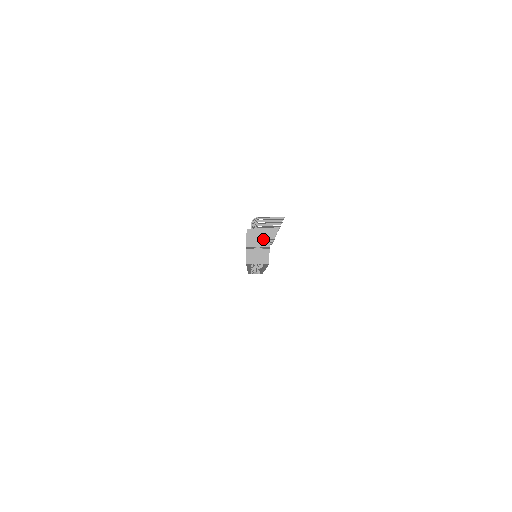
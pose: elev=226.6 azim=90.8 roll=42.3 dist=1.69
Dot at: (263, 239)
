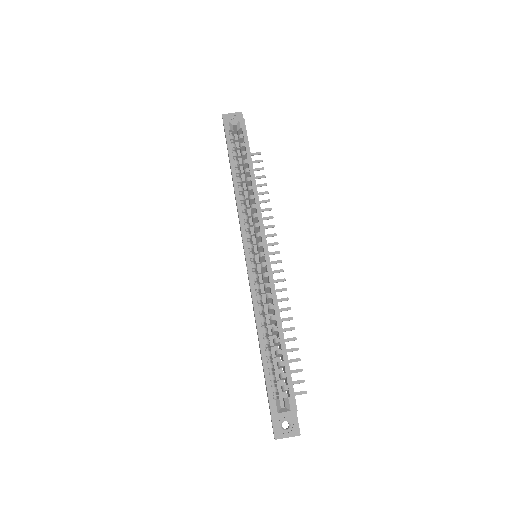
Dot at: occluded
